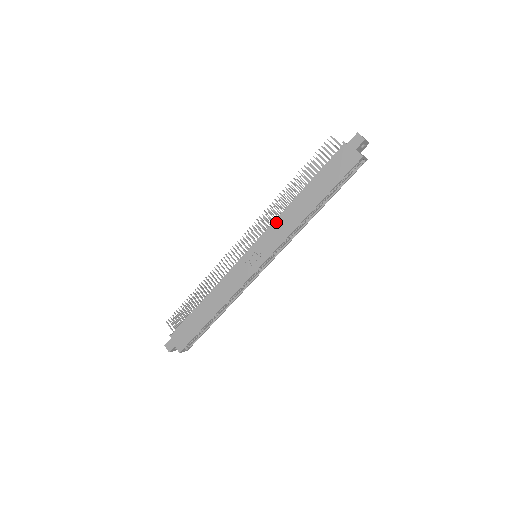
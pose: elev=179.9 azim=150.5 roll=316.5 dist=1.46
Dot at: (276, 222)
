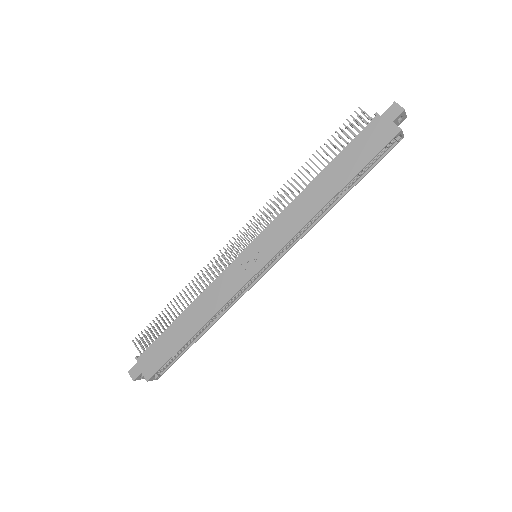
Dot at: (285, 212)
